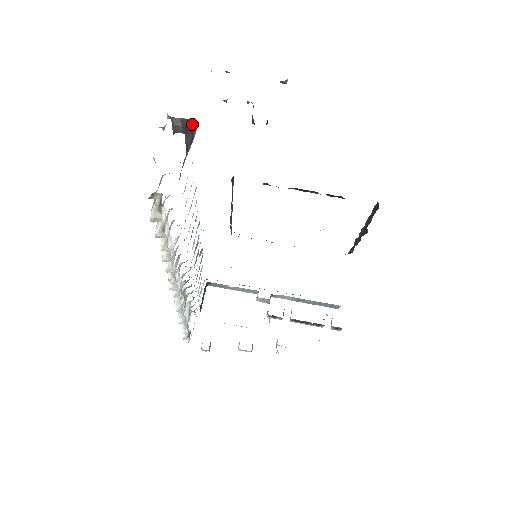
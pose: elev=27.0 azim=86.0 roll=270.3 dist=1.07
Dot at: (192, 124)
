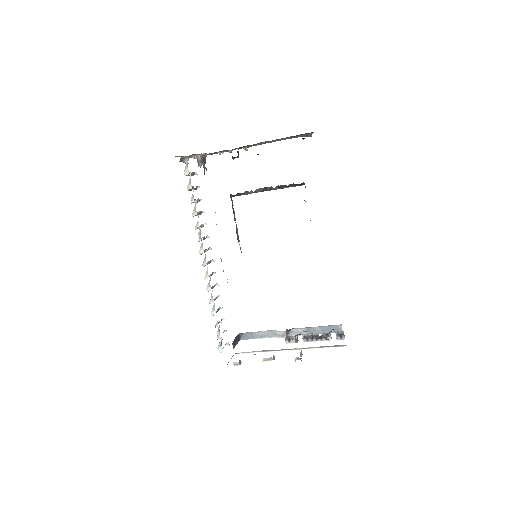
Dot at: (205, 156)
